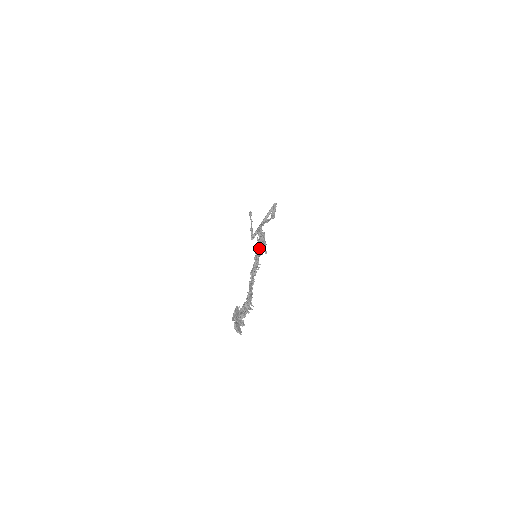
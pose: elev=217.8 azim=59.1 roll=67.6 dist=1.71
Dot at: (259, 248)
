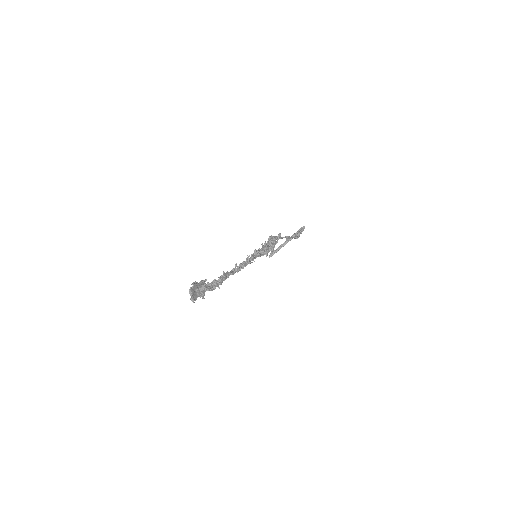
Dot at: (261, 249)
